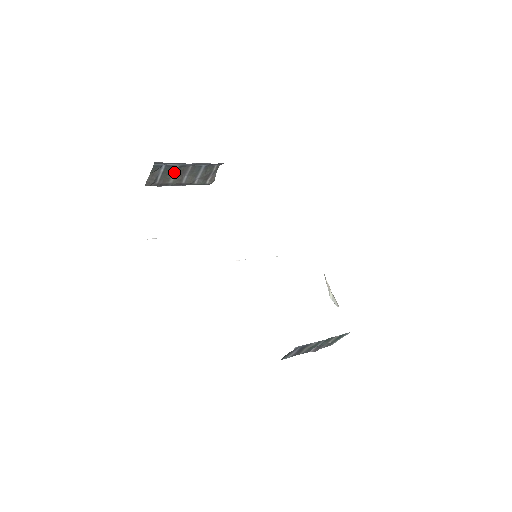
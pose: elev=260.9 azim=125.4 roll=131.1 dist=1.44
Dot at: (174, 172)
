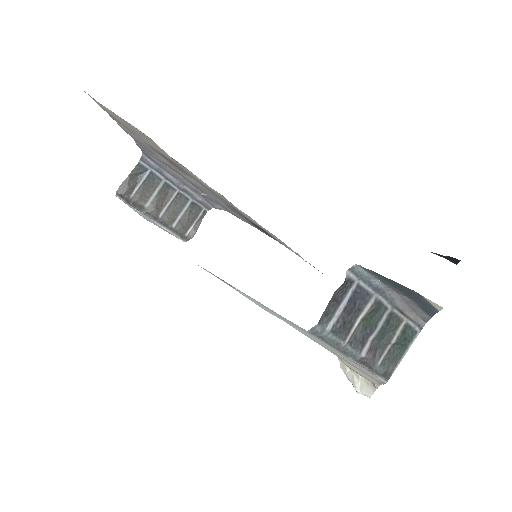
Dot at: (156, 190)
